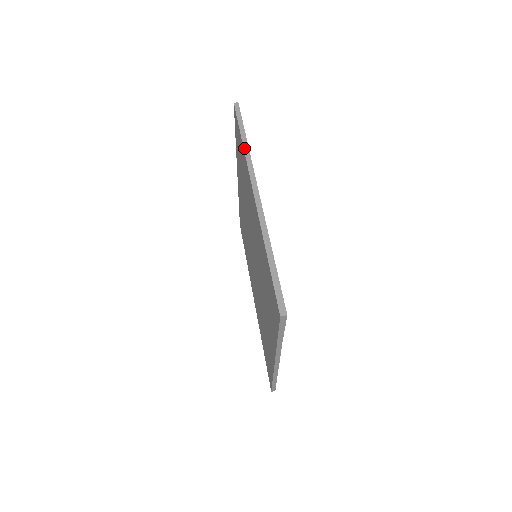
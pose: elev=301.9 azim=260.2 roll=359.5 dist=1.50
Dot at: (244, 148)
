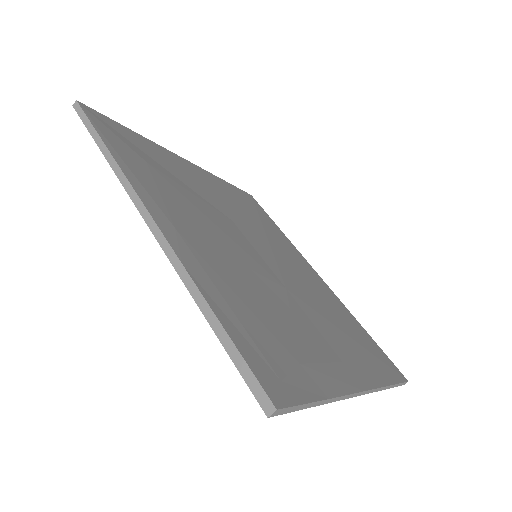
Dot at: (108, 162)
